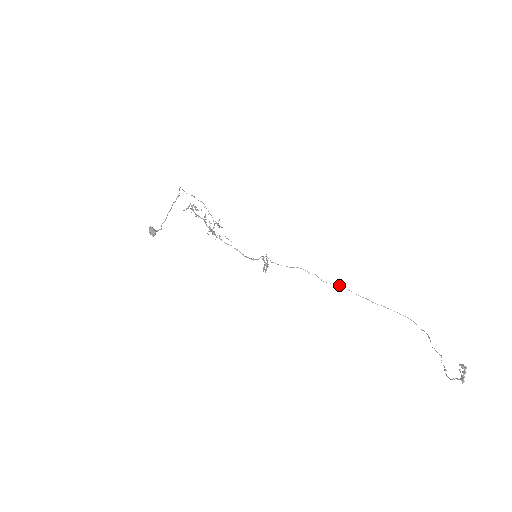
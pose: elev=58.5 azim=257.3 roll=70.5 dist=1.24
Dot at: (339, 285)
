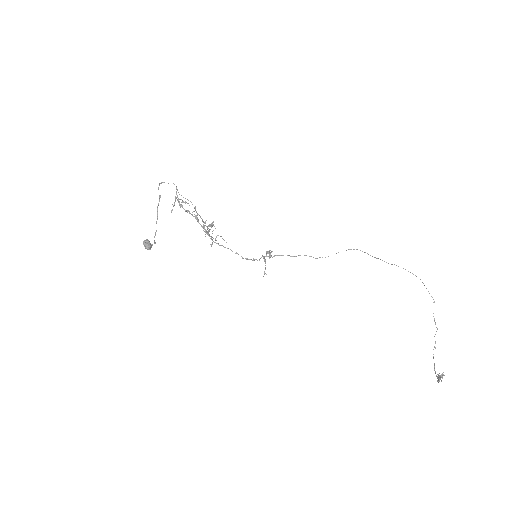
Dot at: (350, 249)
